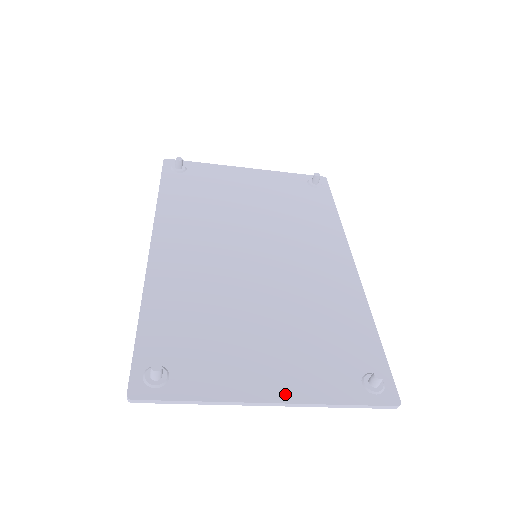
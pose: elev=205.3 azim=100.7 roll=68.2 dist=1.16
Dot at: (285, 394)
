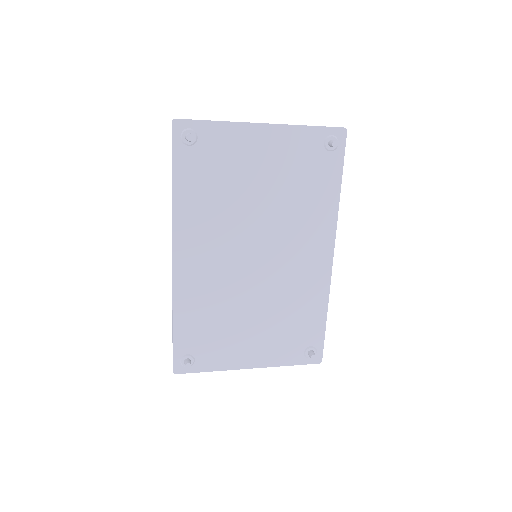
Dot at: (258, 363)
